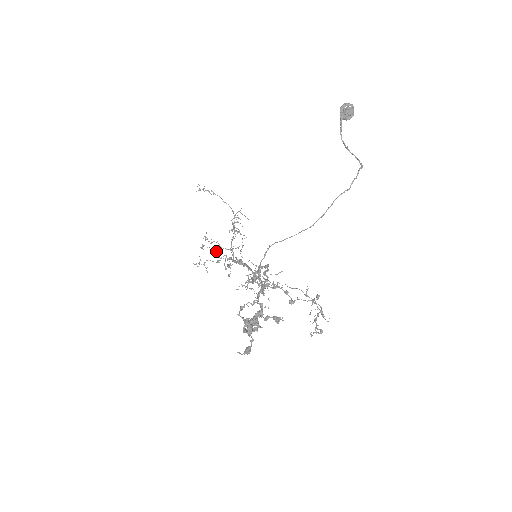
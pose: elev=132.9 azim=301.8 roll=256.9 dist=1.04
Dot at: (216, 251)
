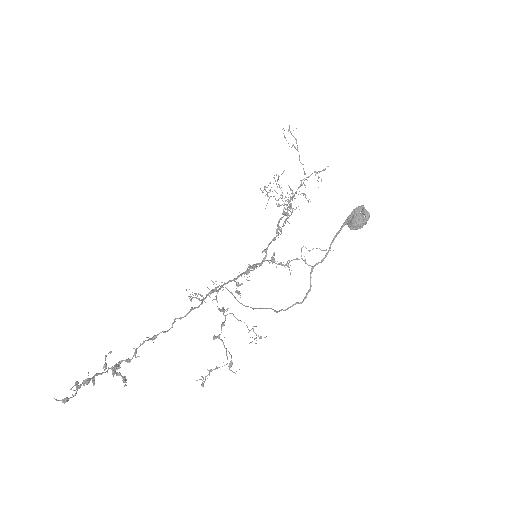
Dot at: (290, 189)
